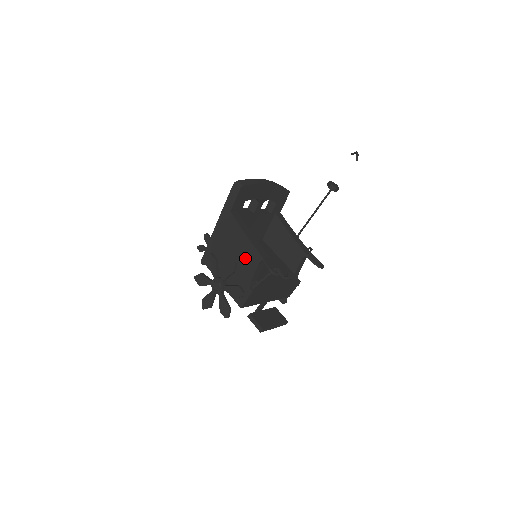
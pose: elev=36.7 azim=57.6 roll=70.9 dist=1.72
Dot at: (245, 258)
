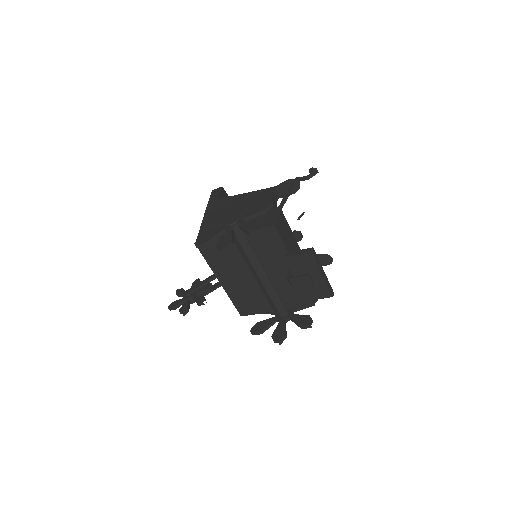
Dot at: (254, 202)
